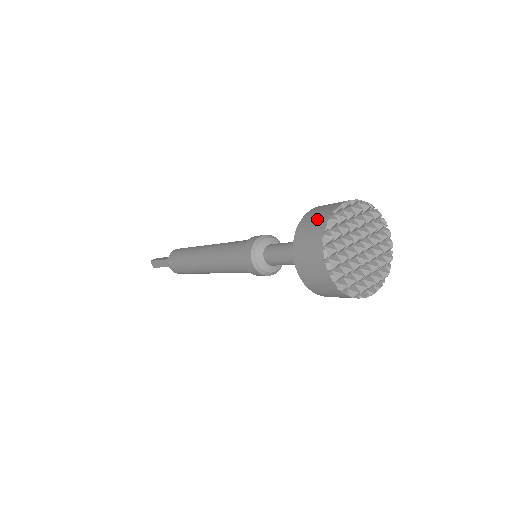
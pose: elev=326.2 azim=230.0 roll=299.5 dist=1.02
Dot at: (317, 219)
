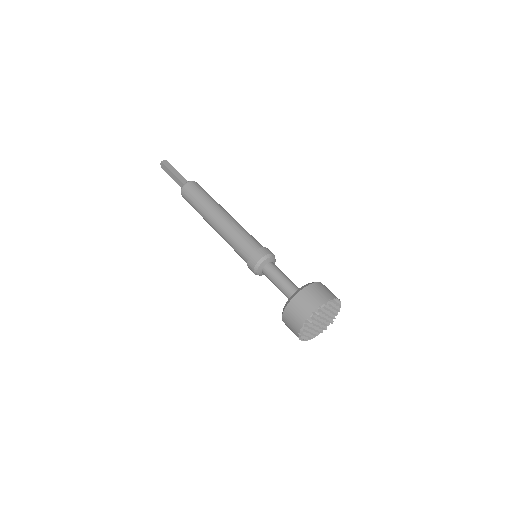
Dot at: (308, 303)
